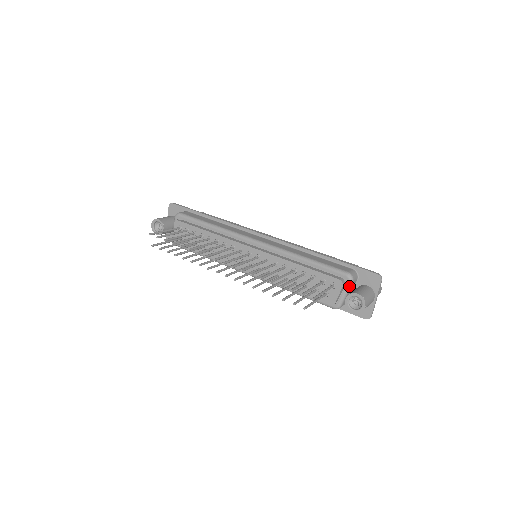
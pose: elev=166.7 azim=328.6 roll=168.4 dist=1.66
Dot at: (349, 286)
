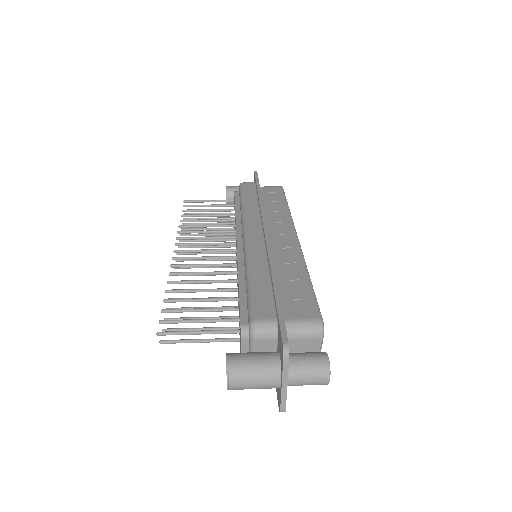
Dot at: (251, 342)
